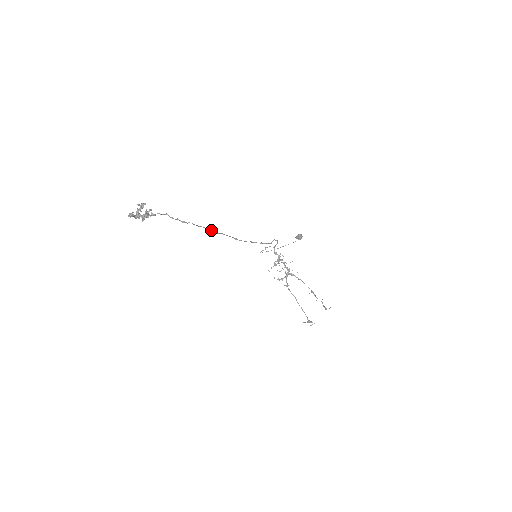
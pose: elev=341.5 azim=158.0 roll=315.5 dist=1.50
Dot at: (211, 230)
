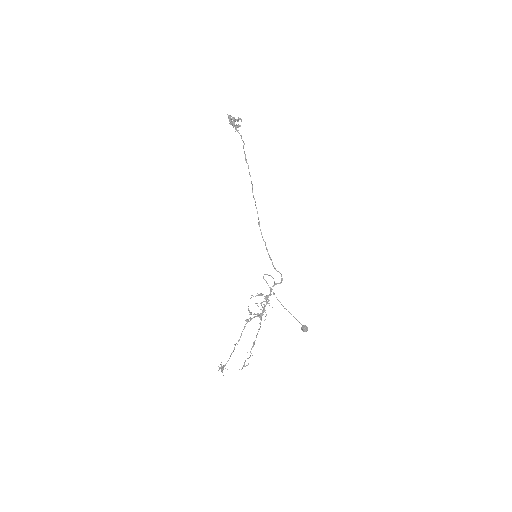
Dot at: occluded
